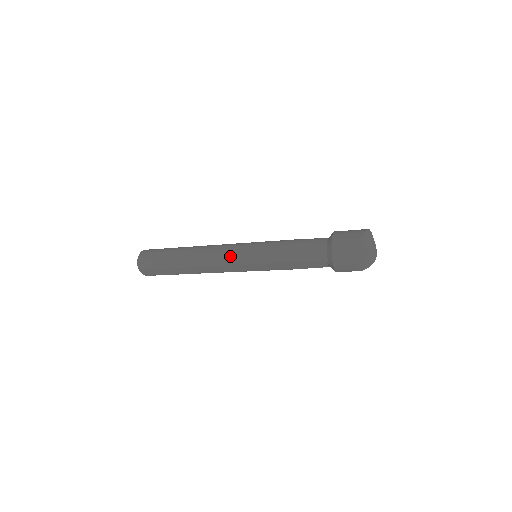
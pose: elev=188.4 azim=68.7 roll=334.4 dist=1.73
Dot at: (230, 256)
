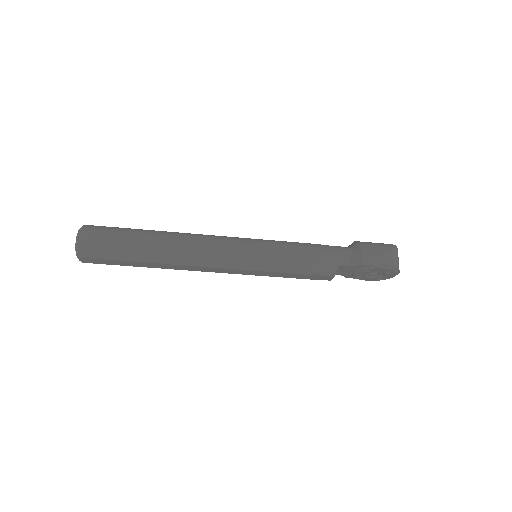
Dot at: occluded
